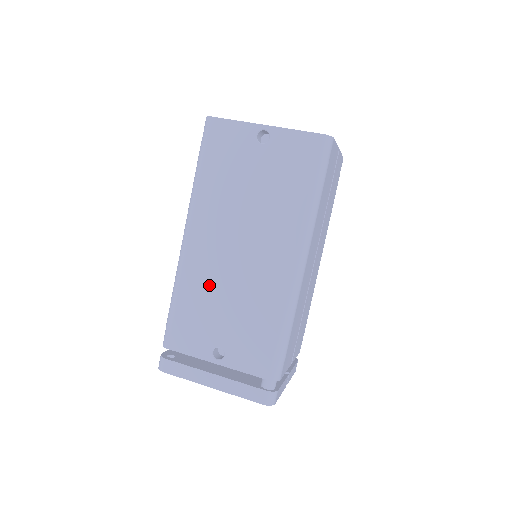
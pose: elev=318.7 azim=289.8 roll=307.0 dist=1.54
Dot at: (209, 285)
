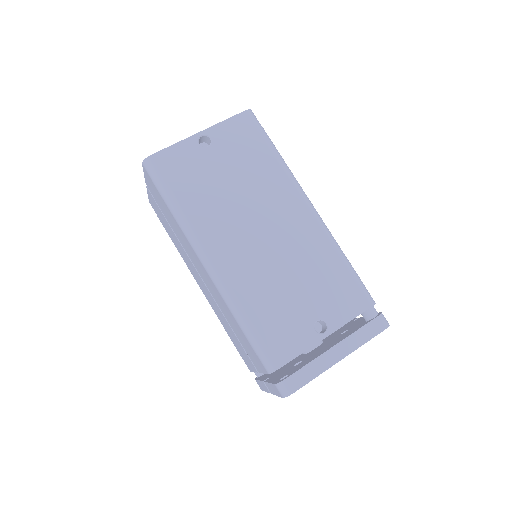
Dot at: (264, 281)
